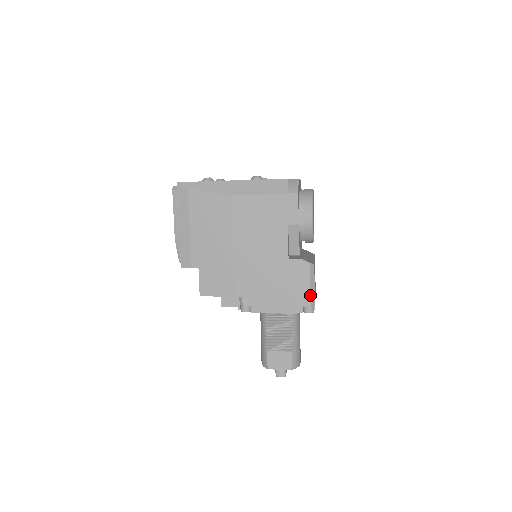
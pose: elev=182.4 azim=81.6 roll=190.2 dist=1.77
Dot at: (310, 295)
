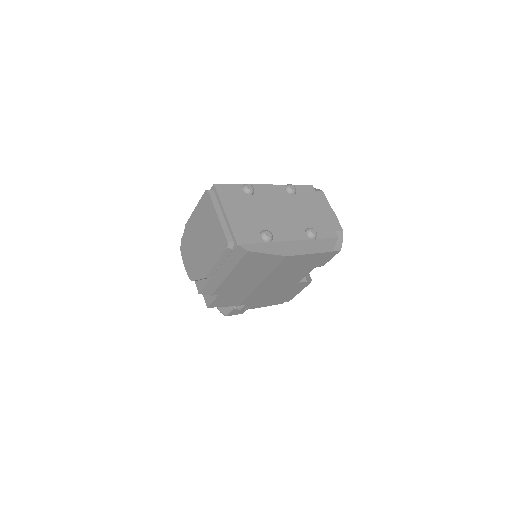
Dot at: occluded
